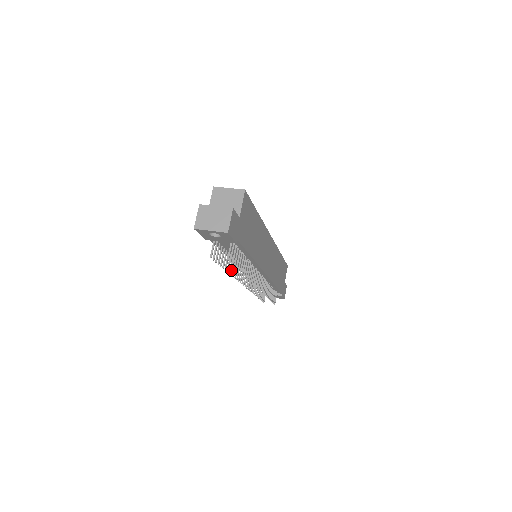
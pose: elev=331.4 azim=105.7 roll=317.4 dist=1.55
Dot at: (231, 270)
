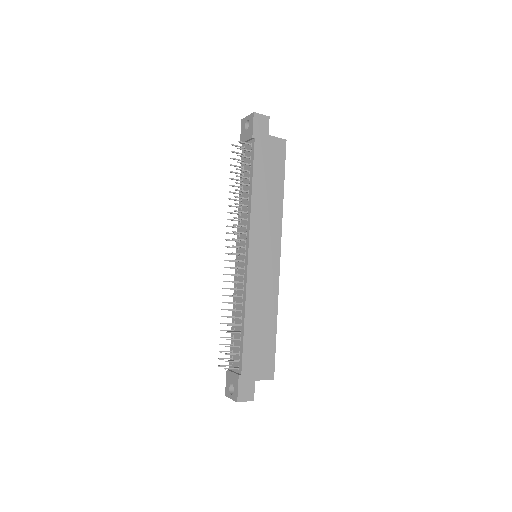
Dot at: occluded
